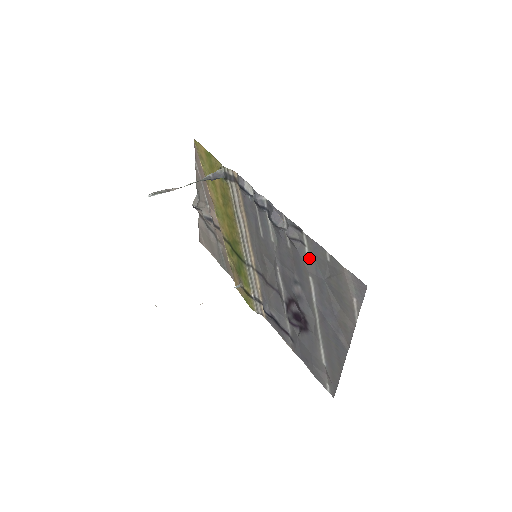
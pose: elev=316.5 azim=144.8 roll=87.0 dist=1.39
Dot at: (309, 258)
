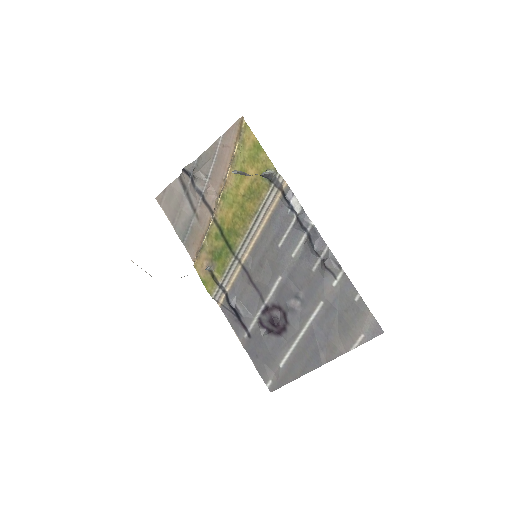
Dot at: (334, 289)
